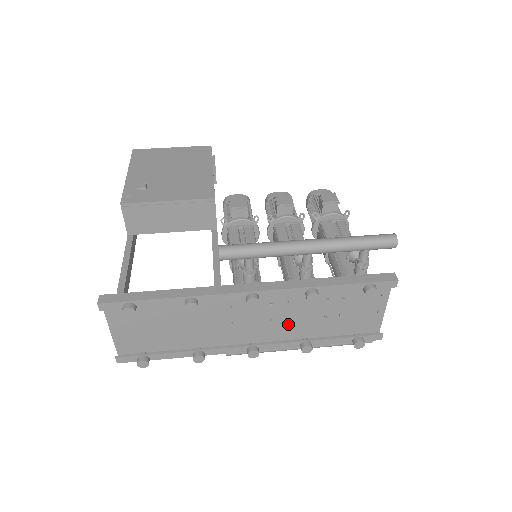
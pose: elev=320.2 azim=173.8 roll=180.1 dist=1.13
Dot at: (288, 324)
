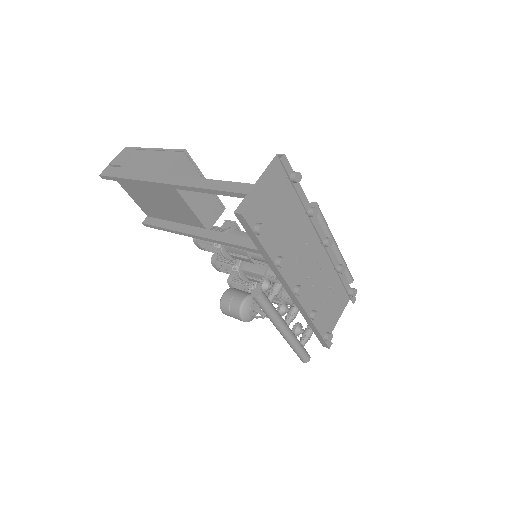
Dot at: (308, 291)
